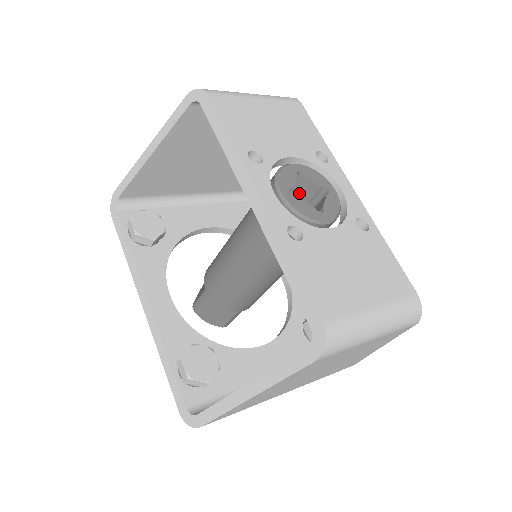
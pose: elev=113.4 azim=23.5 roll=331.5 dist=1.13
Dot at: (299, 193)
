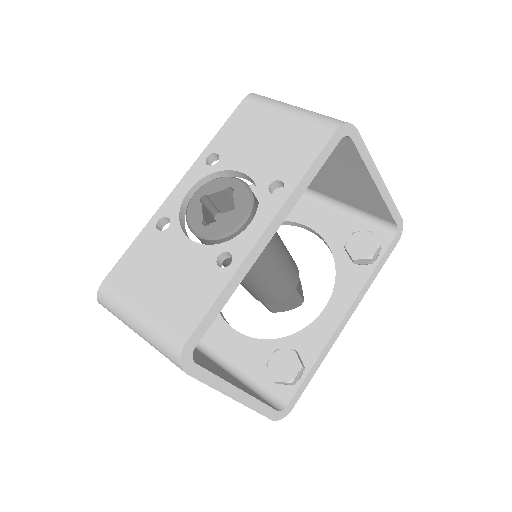
Dot at: occluded
